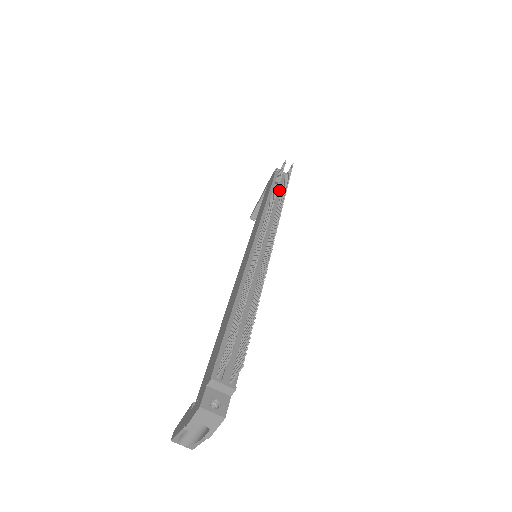
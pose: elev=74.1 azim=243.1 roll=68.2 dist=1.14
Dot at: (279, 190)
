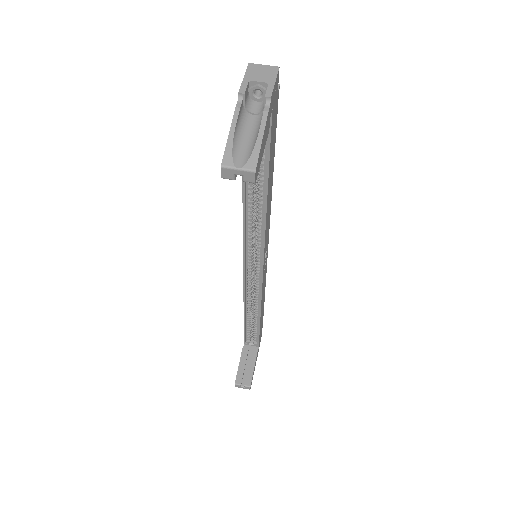
Dot at: occluded
